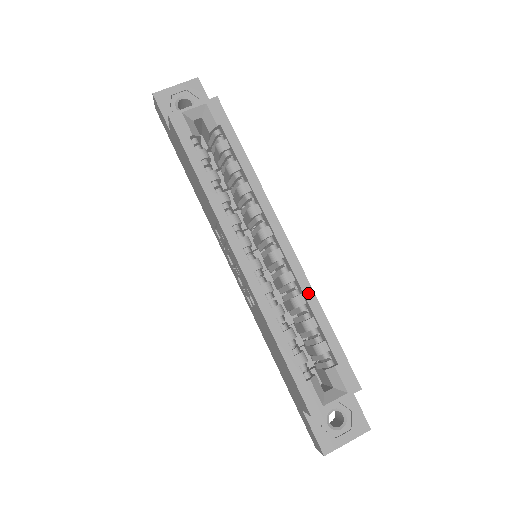
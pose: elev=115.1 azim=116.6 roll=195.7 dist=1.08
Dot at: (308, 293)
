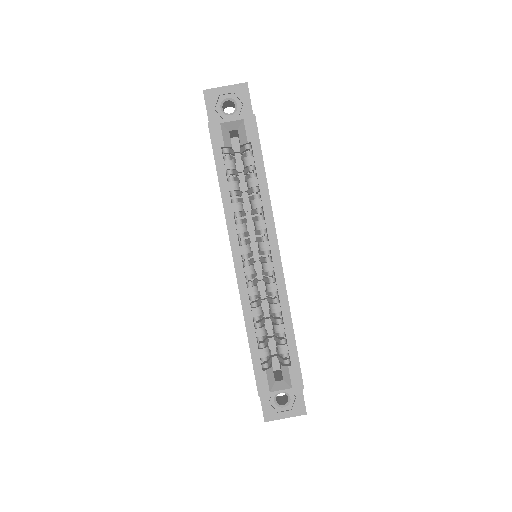
Dot at: (284, 305)
